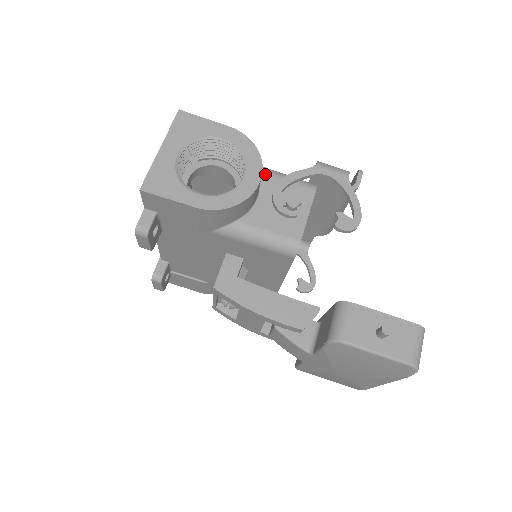
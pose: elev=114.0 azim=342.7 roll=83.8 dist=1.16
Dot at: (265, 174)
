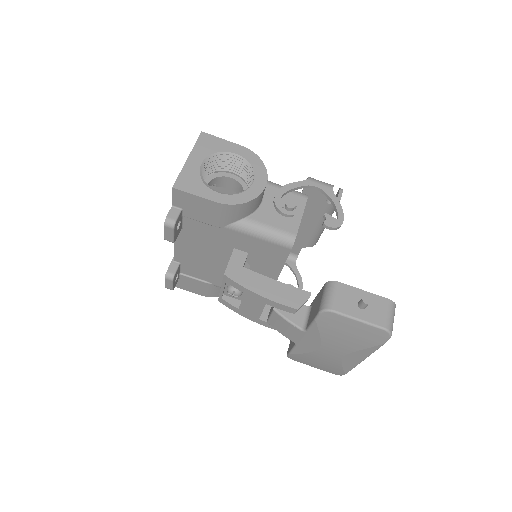
Dot at: (267, 184)
